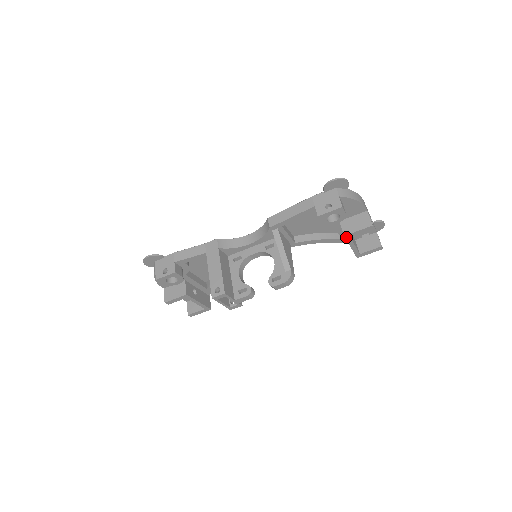
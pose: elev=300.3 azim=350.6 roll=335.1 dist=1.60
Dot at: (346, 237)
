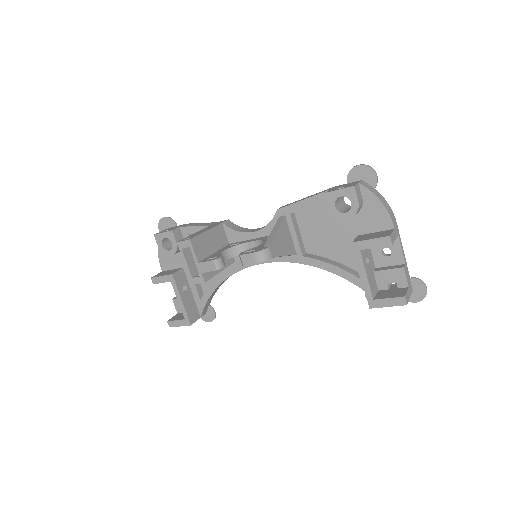
Dot at: (355, 247)
